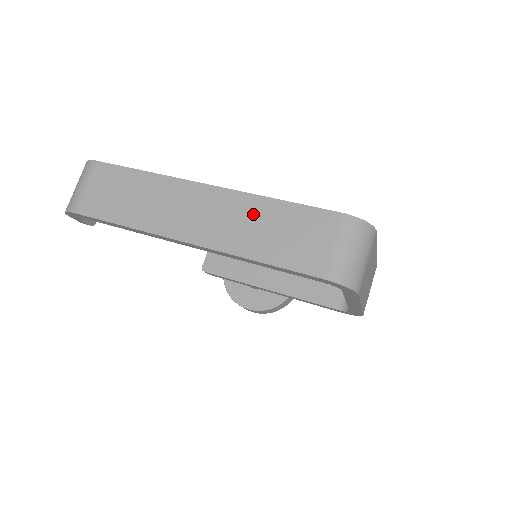
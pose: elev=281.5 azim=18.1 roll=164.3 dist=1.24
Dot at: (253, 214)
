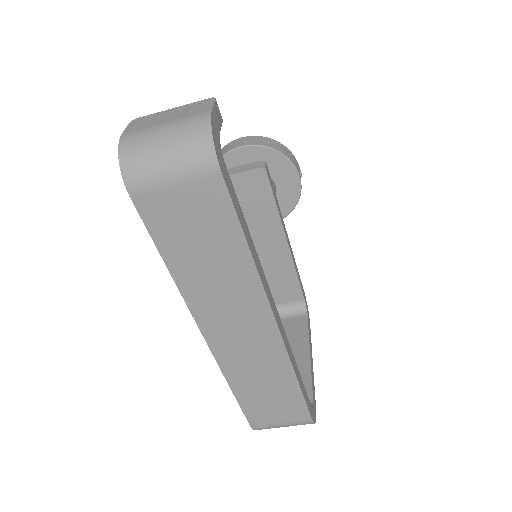
Dot at: (272, 372)
